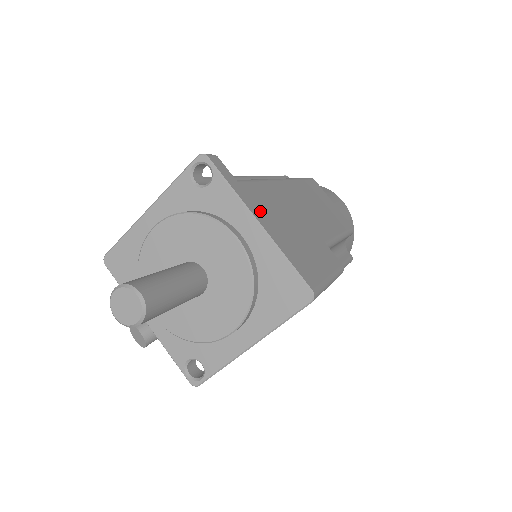
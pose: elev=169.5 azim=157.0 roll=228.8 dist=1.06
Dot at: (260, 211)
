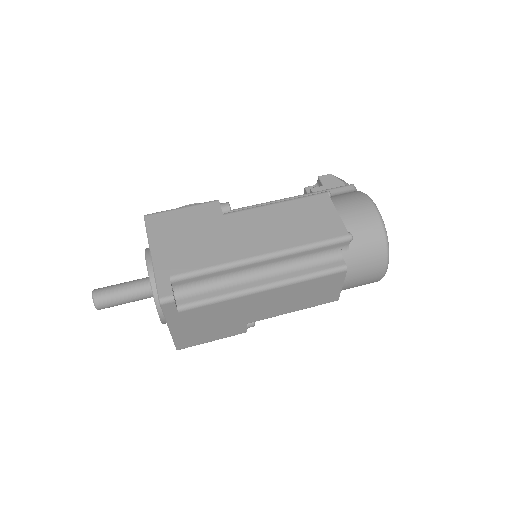
Dot at: (181, 323)
